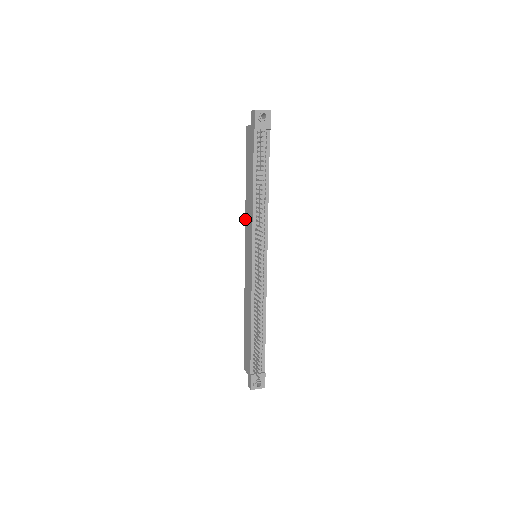
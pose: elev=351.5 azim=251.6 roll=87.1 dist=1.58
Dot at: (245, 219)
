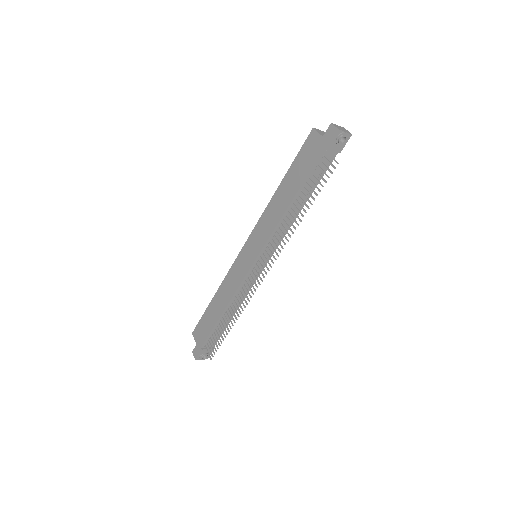
Dot at: (261, 216)
